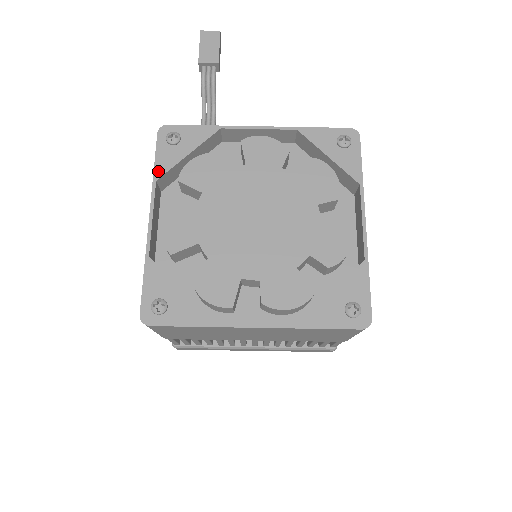
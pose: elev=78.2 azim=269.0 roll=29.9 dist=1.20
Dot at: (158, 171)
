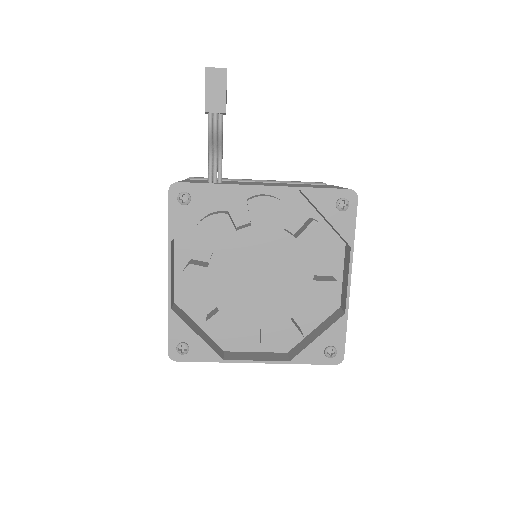
Dot at: (172, 231)
